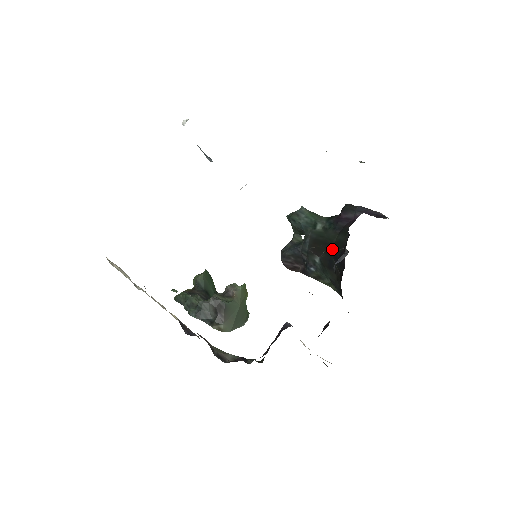
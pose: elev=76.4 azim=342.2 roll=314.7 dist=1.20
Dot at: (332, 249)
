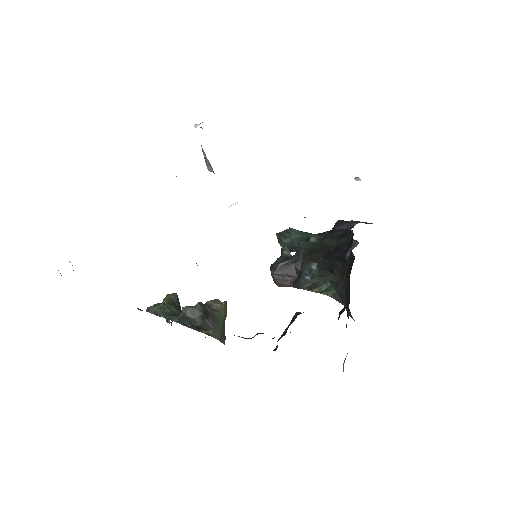
Dot at: (332, 252)
